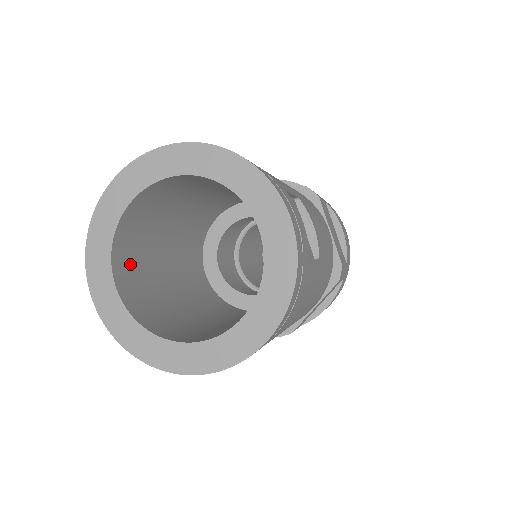
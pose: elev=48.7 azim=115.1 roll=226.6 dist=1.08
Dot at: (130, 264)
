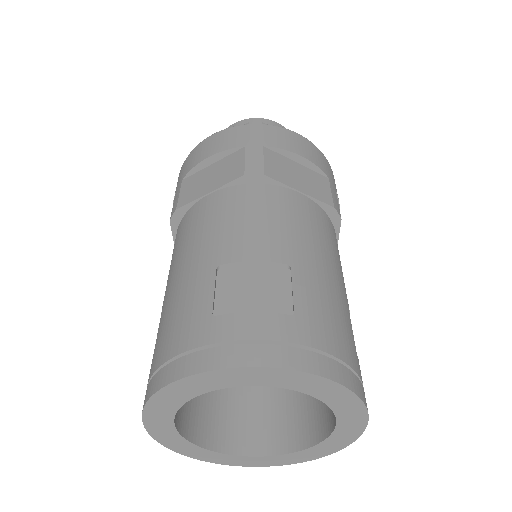
Dot at: occluded
